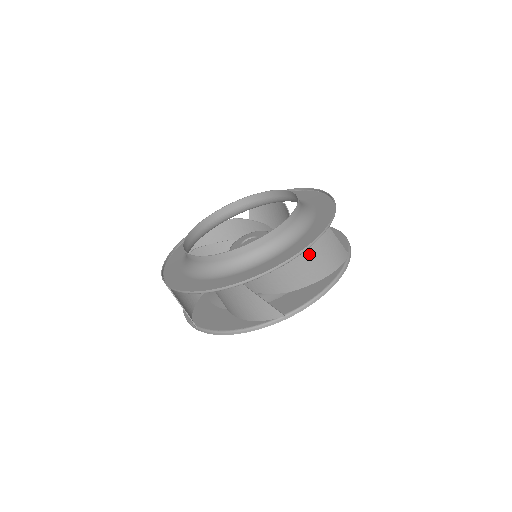
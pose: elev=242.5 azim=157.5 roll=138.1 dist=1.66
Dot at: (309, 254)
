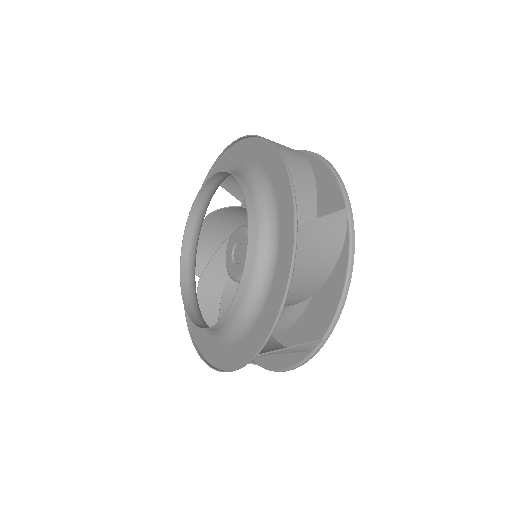
Dot at: occluded
